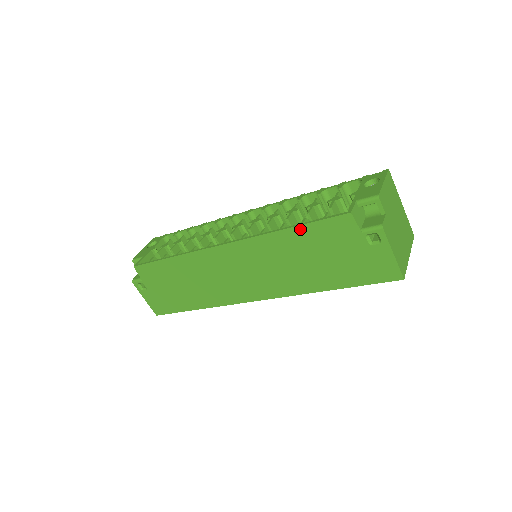
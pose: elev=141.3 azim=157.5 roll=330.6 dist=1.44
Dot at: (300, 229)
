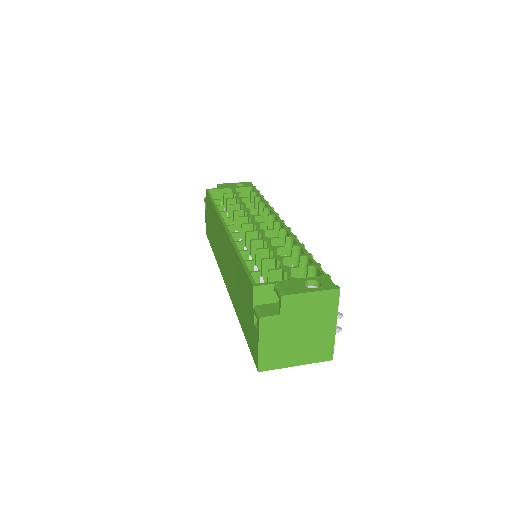
Dot at: (240, 263)
